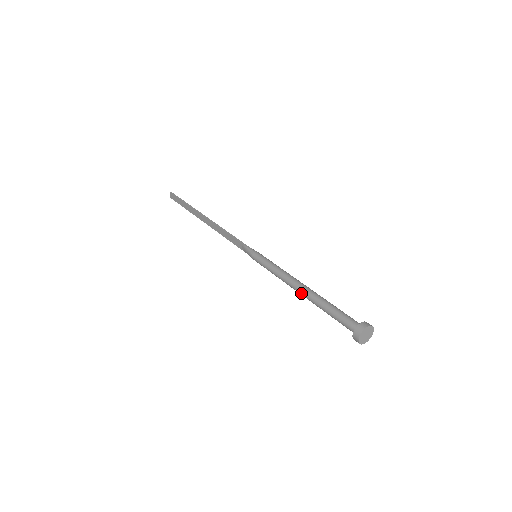
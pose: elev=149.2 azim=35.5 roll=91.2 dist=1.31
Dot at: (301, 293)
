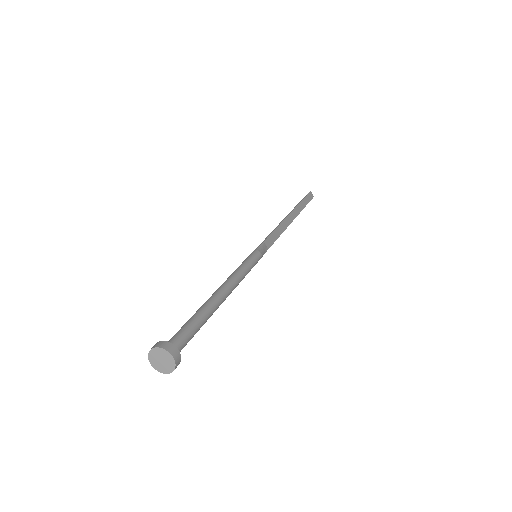
Dot at: occluded
